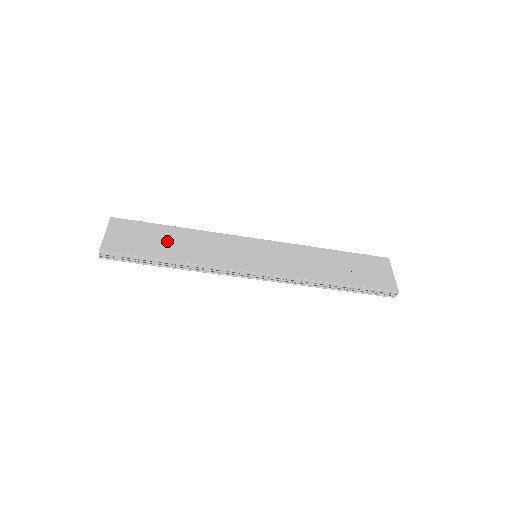
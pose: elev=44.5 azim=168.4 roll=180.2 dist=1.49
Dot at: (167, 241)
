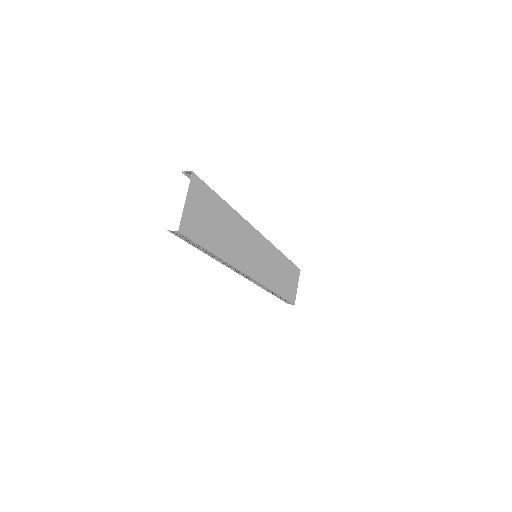
Dot at: (220, 226)
